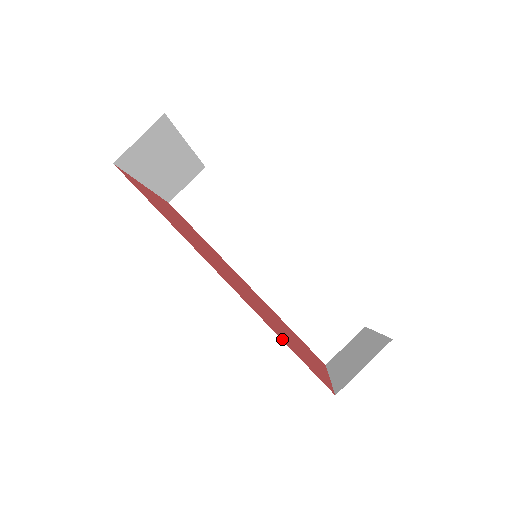
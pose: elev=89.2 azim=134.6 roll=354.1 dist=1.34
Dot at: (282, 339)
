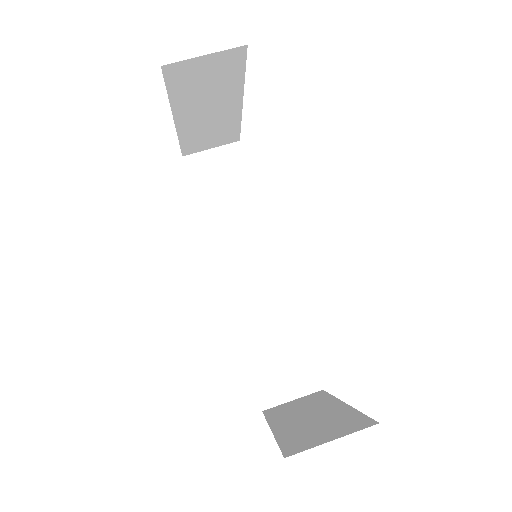
Dot at: occluded
